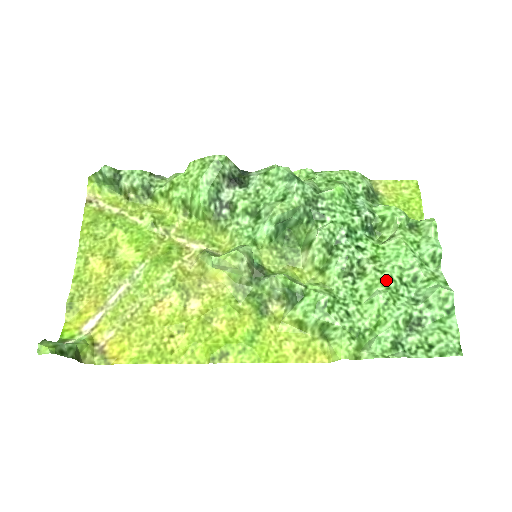
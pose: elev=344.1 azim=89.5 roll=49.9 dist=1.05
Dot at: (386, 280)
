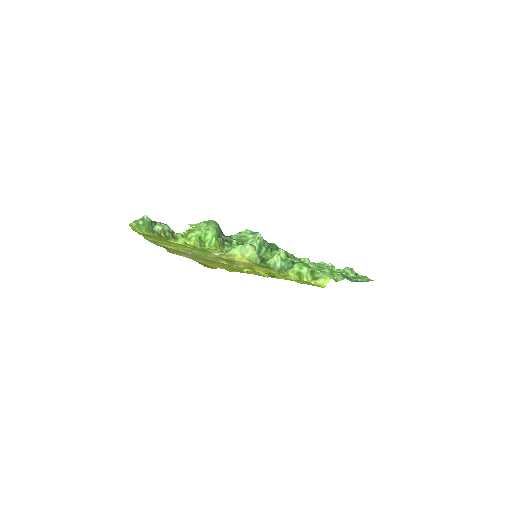
Dot at: occluded
